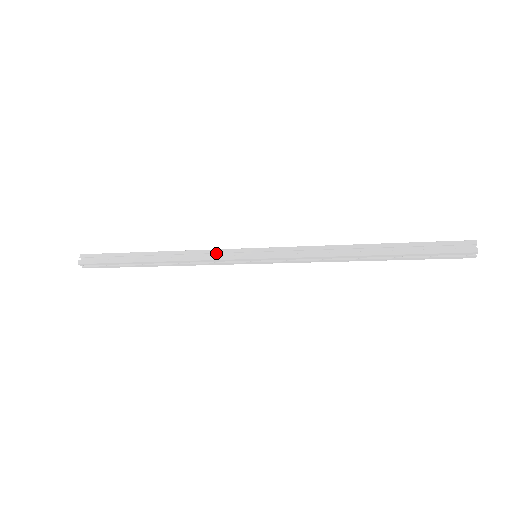
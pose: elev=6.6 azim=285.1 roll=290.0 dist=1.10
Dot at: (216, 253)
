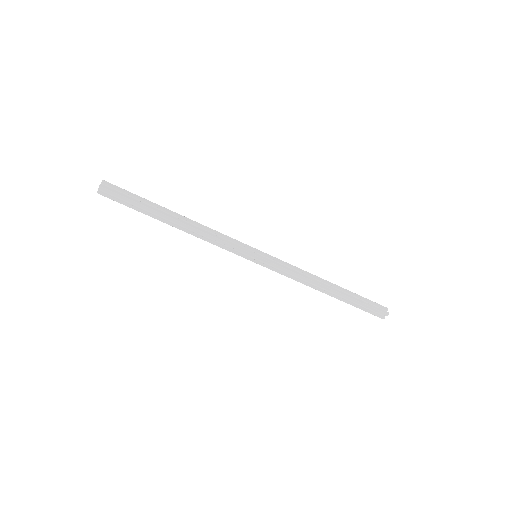
Dot at: occluded
